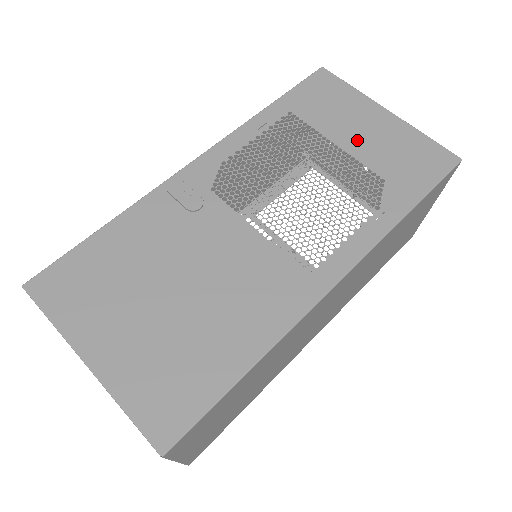
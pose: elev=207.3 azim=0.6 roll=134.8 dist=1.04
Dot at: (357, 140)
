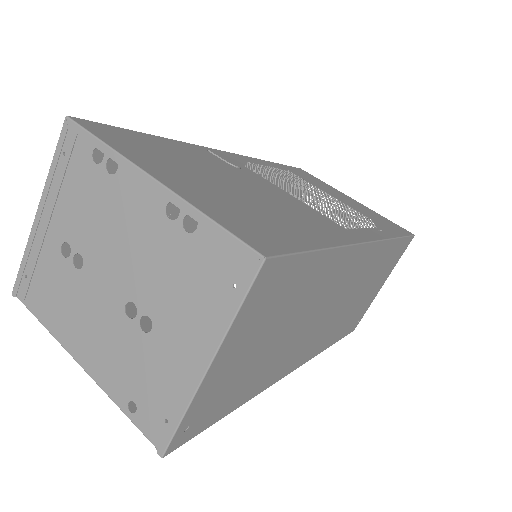
Dot at: (342, 199)
